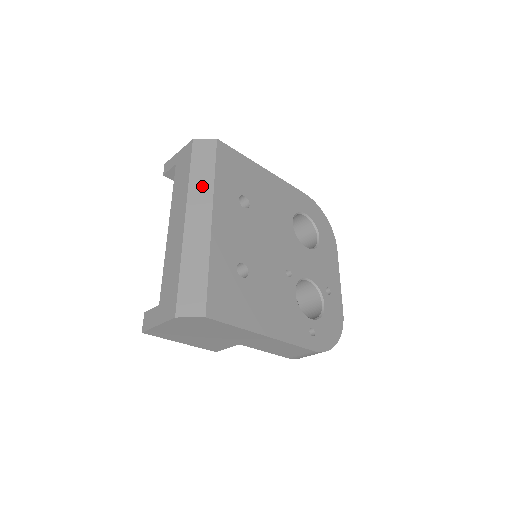
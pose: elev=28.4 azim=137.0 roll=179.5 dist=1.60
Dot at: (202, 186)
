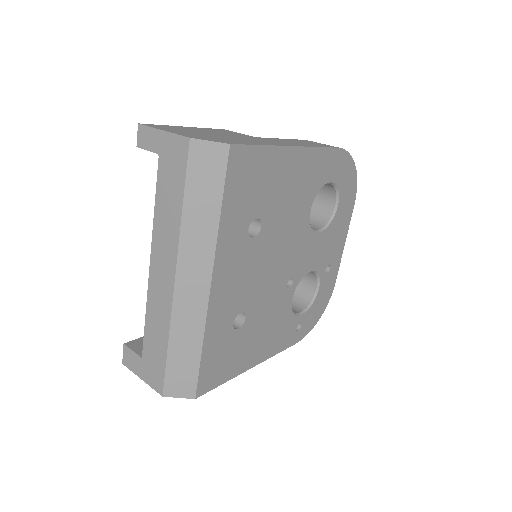
Dot at: (200, 234)
